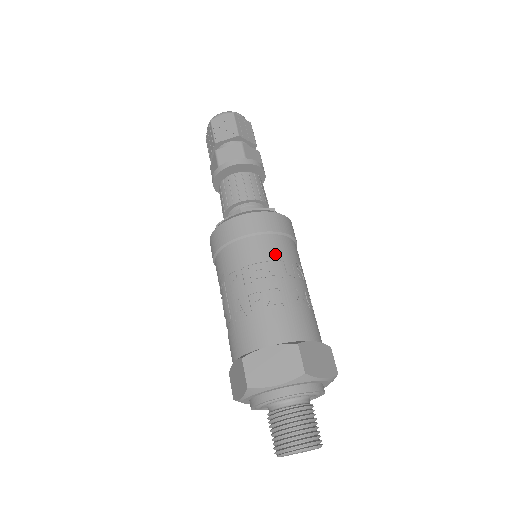
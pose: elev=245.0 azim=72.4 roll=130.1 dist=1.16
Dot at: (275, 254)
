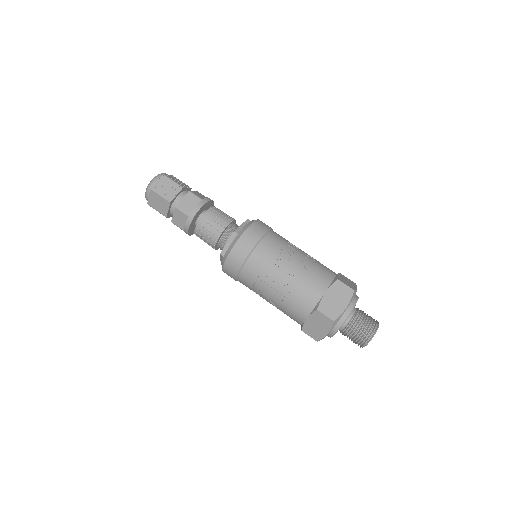
Dot at: (280, 243)
